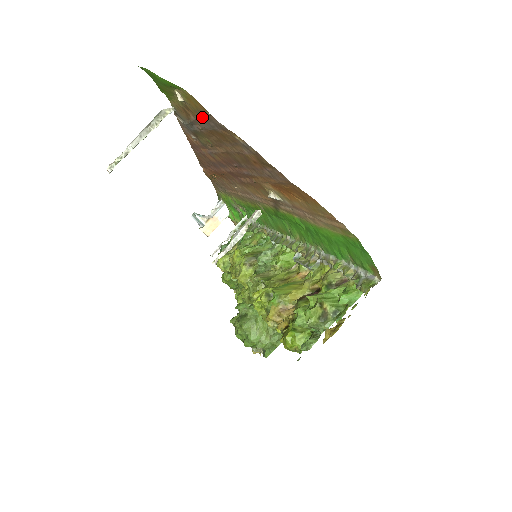
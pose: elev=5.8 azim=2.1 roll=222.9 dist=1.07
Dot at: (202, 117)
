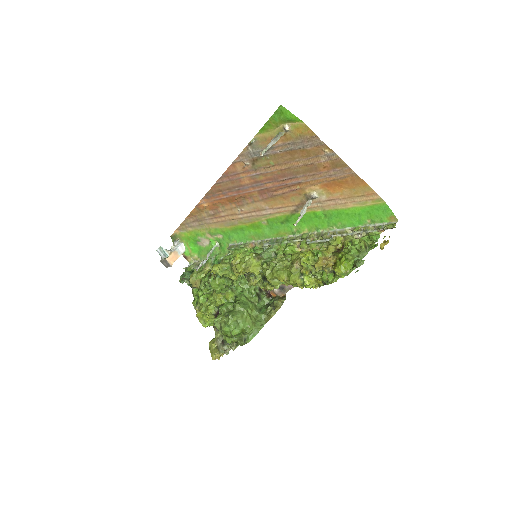
Dot at: (299, 140)
